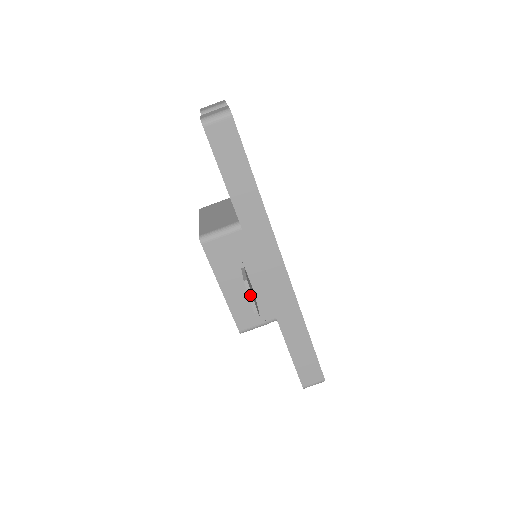
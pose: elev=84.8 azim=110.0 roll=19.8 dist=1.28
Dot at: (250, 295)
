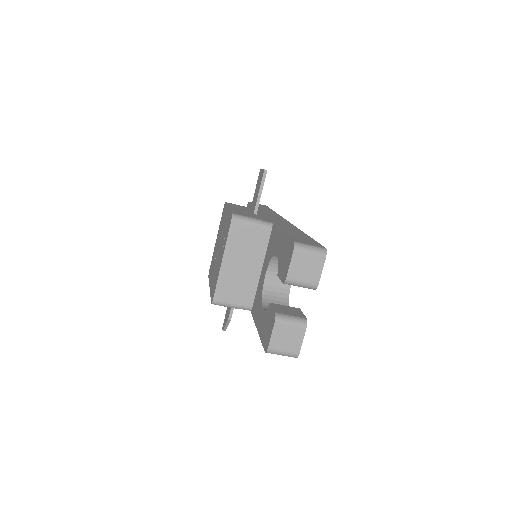
Dot at: (227, 325)
